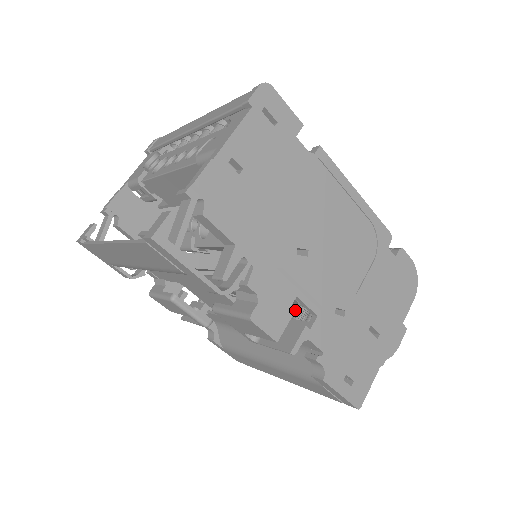
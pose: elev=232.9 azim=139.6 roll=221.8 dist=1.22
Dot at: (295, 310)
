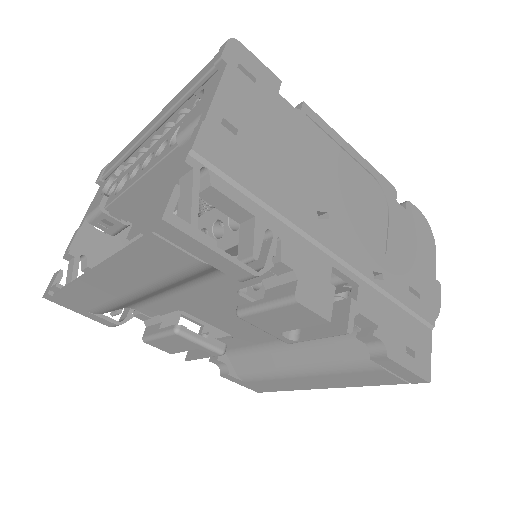
Dot at: occluded
